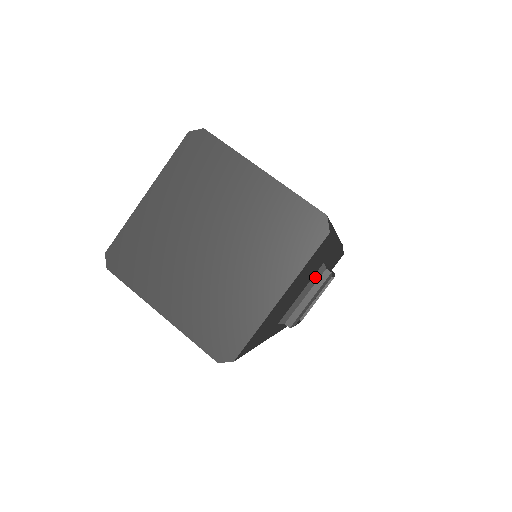
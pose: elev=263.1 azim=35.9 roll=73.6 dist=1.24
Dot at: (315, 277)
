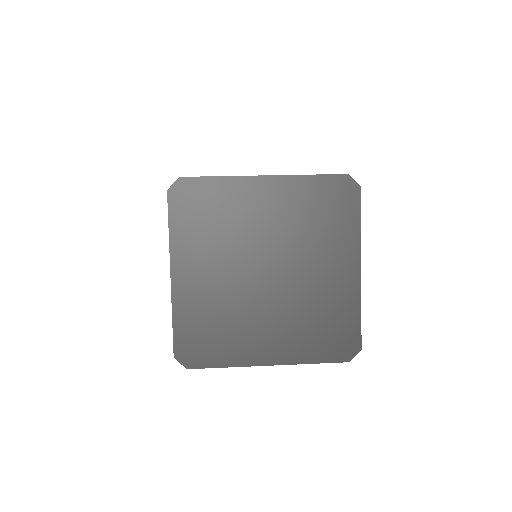
Dot at: occluded
